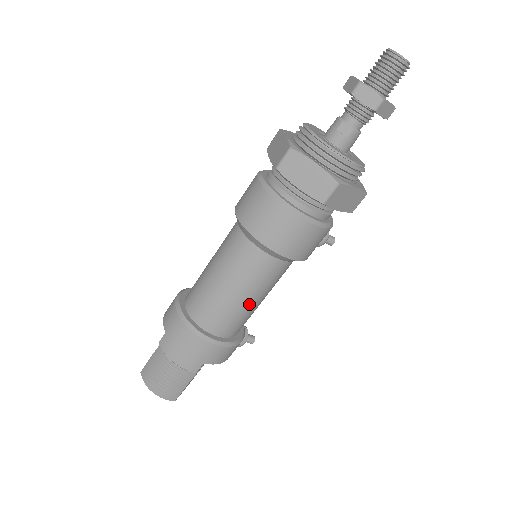
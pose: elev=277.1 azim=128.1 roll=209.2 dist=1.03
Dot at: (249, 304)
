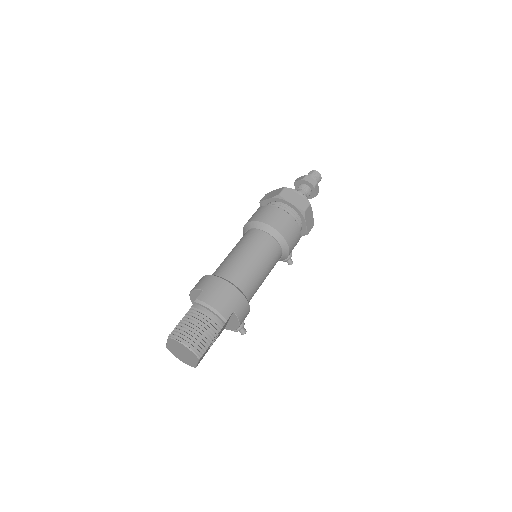
Dot at: (261, 274)
